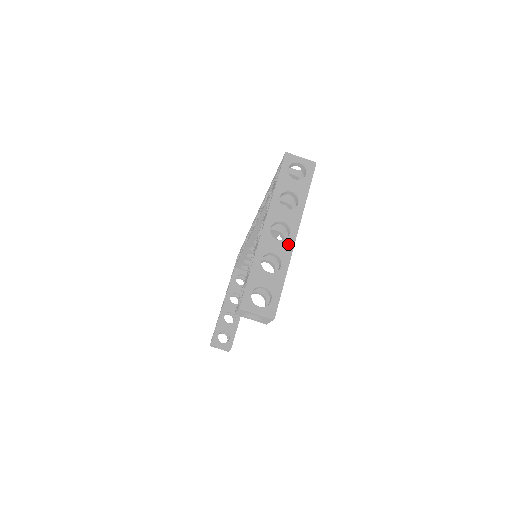
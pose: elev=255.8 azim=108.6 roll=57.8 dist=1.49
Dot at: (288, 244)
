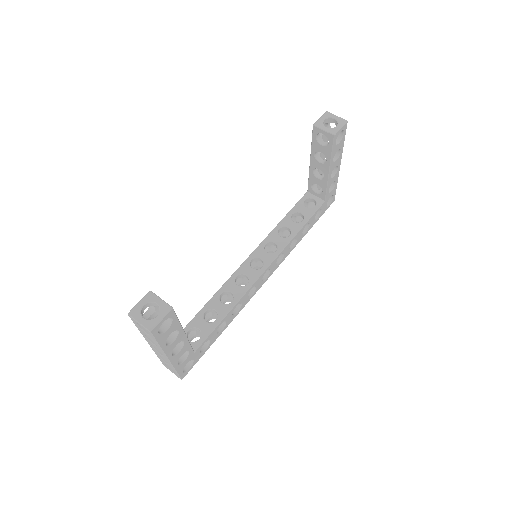
Dot at: occluded
